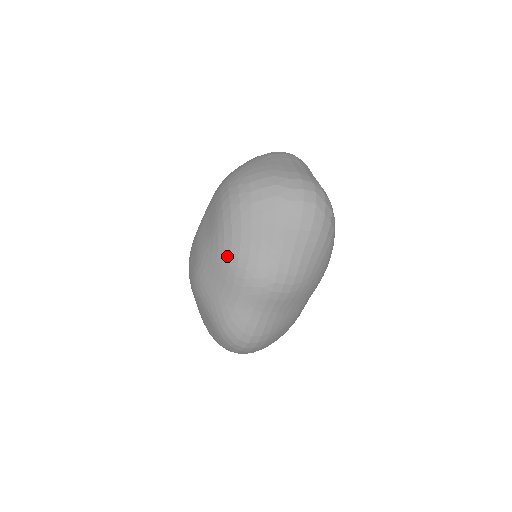
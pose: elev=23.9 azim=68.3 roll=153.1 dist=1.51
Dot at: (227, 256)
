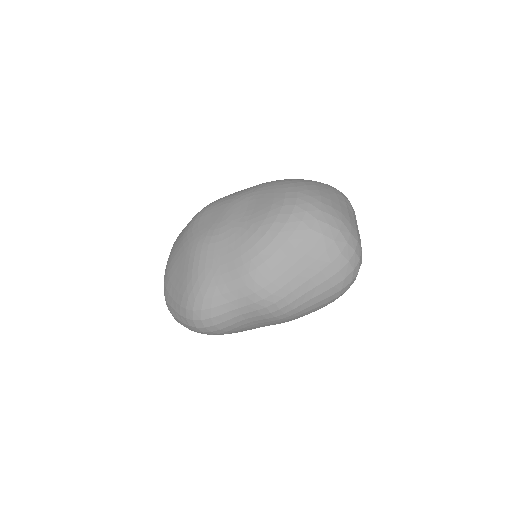
Dot at: (255, 251)
